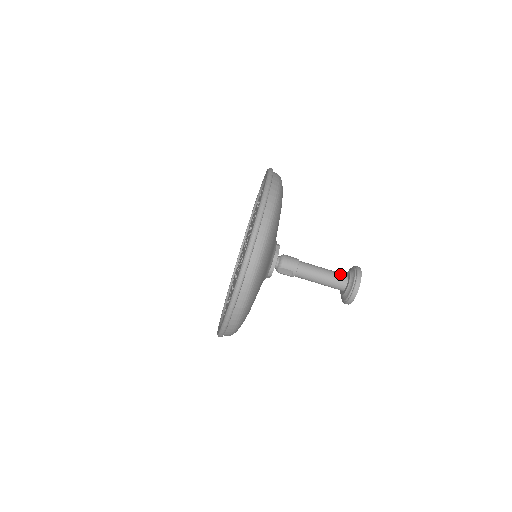
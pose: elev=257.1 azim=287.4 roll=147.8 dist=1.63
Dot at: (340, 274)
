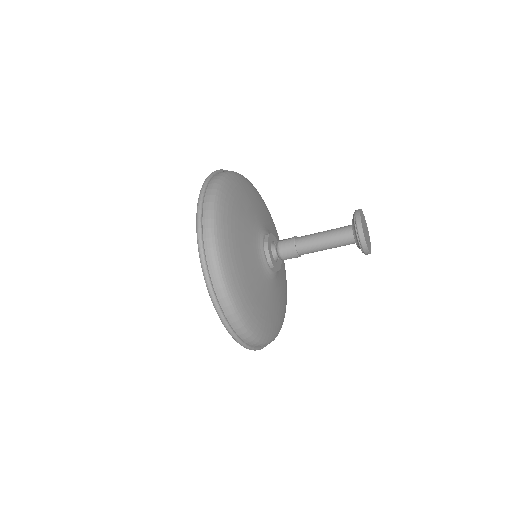
Dot at: (344, 235)
